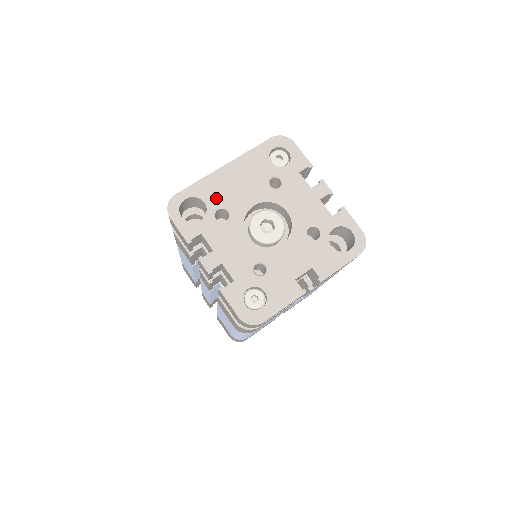
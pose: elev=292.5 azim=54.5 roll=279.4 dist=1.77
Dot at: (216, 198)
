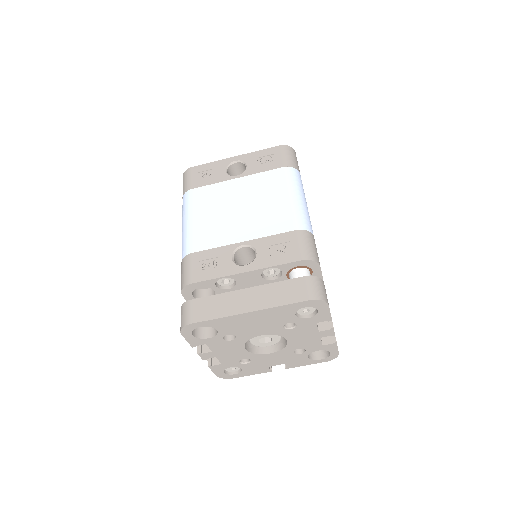
Dot at: (229, 329)
